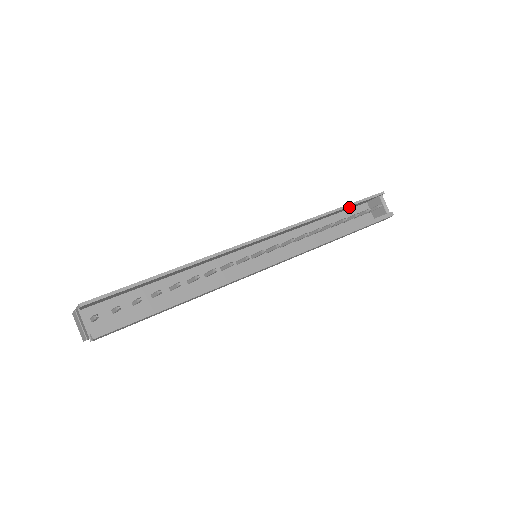
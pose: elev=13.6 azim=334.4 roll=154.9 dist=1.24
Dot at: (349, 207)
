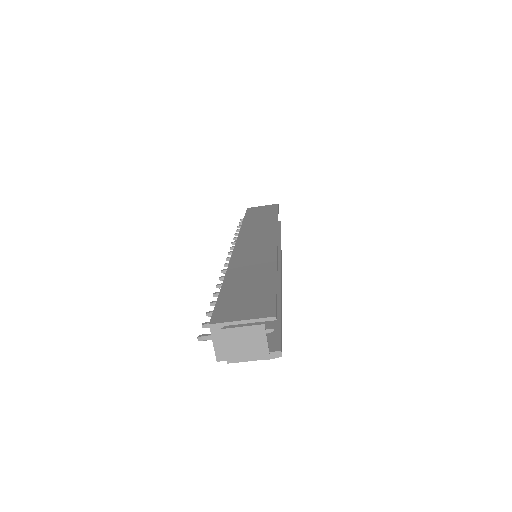
Dot at: occluded
